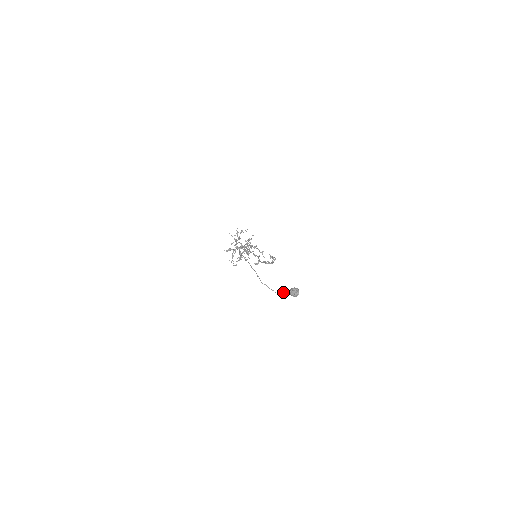
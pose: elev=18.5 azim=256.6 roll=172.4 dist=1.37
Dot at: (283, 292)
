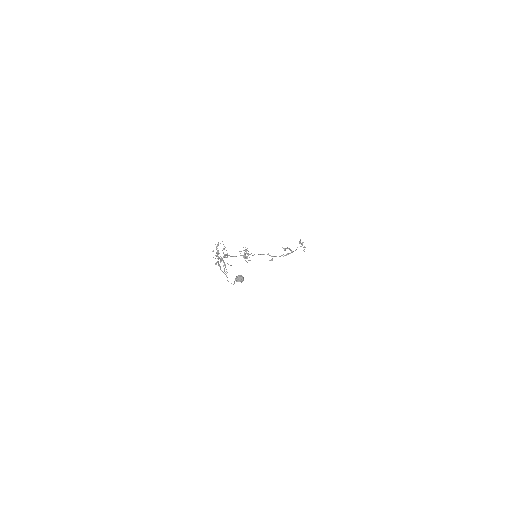
Dot at: (234, 282)
